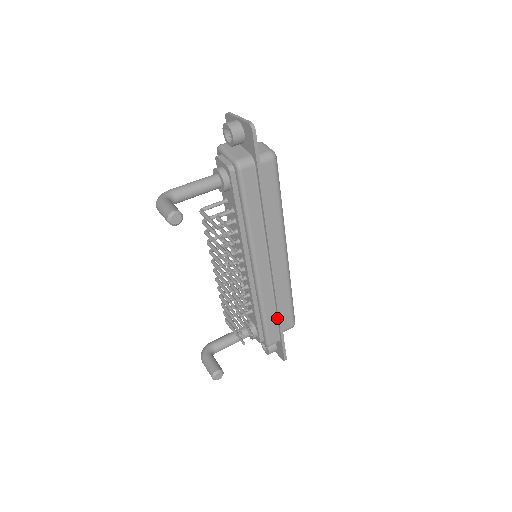
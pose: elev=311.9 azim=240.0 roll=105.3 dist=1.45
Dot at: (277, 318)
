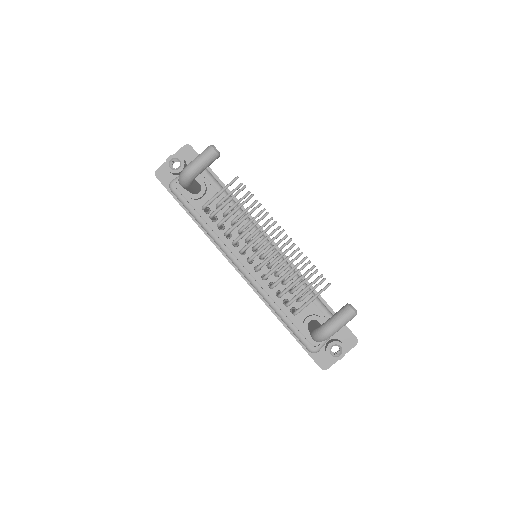
Dot at: (315, 294)
